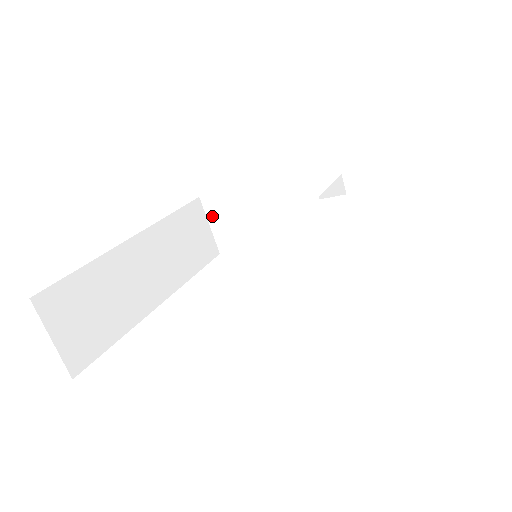
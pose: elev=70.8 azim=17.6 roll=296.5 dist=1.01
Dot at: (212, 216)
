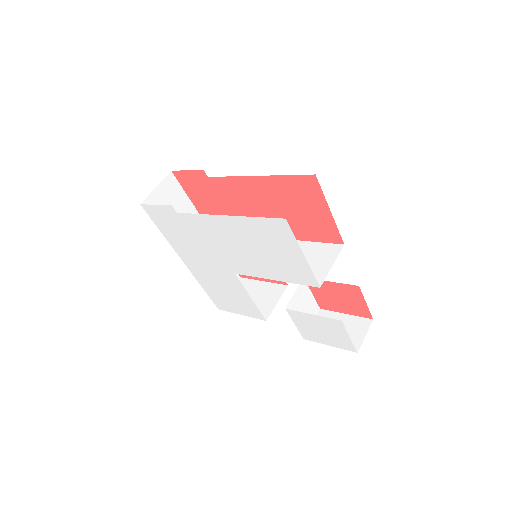
Dot at: occluded
